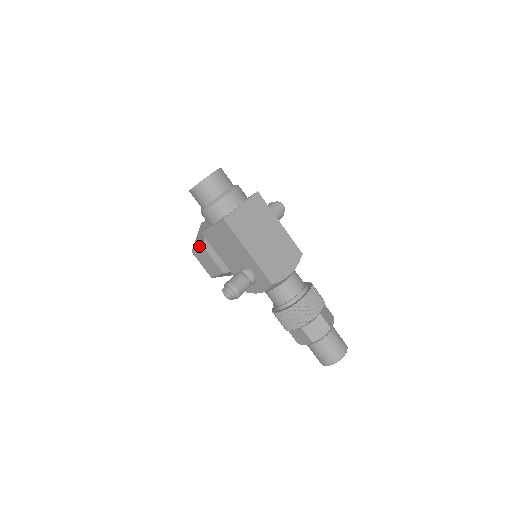
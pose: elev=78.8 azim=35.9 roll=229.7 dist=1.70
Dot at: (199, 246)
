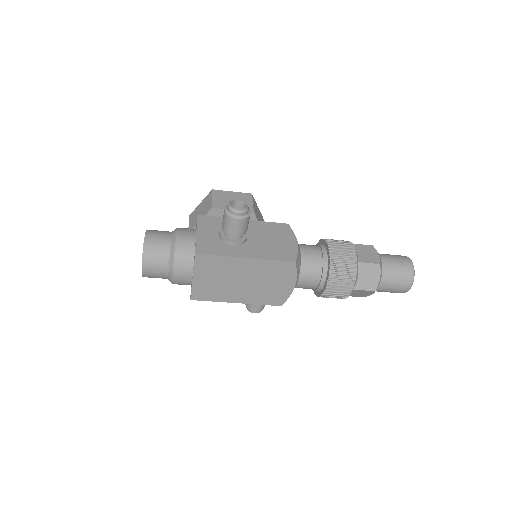
Dot at: occluded
